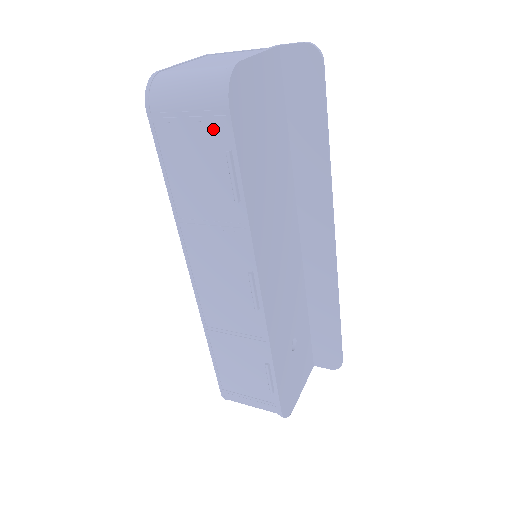
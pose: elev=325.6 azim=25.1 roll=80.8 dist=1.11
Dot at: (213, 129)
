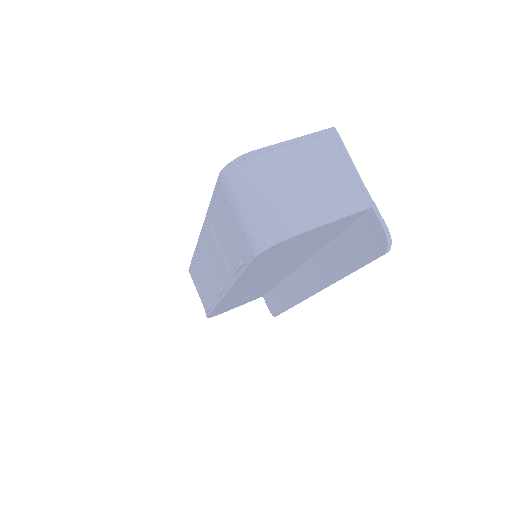
Dot at: (244, 243)
